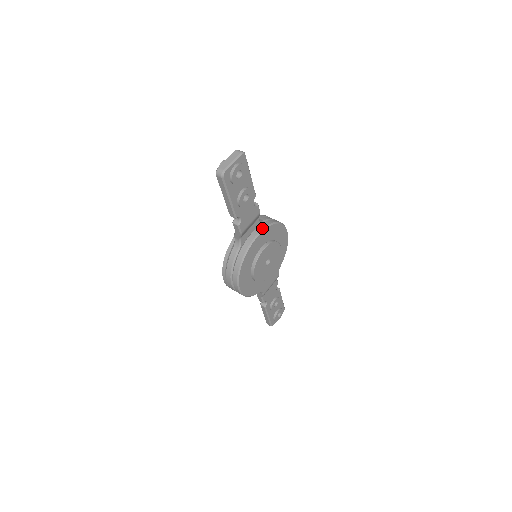
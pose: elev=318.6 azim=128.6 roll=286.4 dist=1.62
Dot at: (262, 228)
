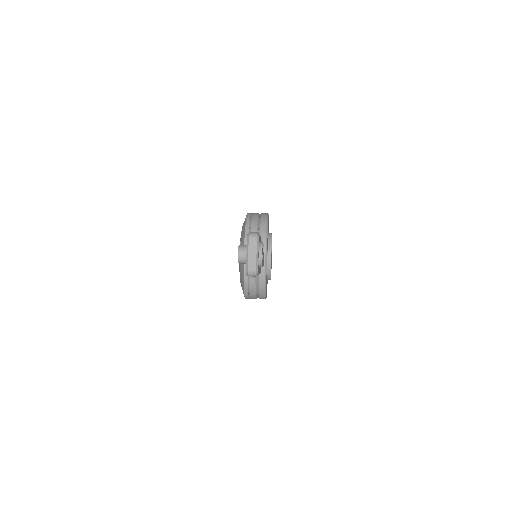
Dot at: (265, 245)
